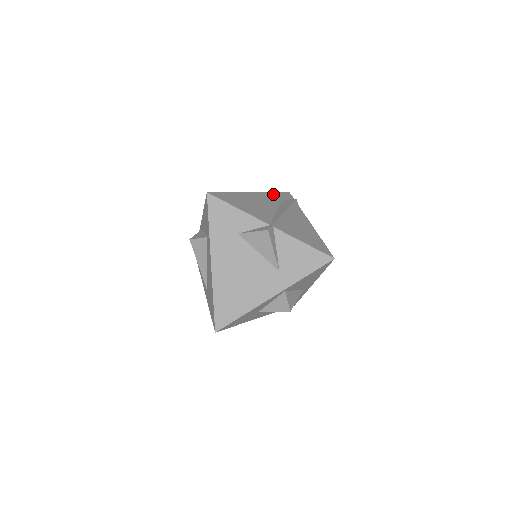
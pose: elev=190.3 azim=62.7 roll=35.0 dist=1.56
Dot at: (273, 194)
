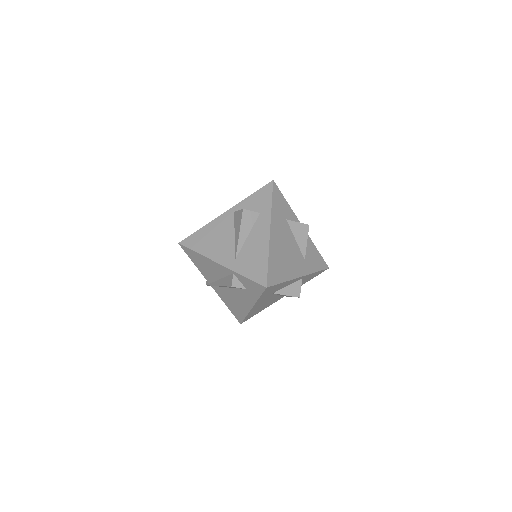
Dot at: occluded
